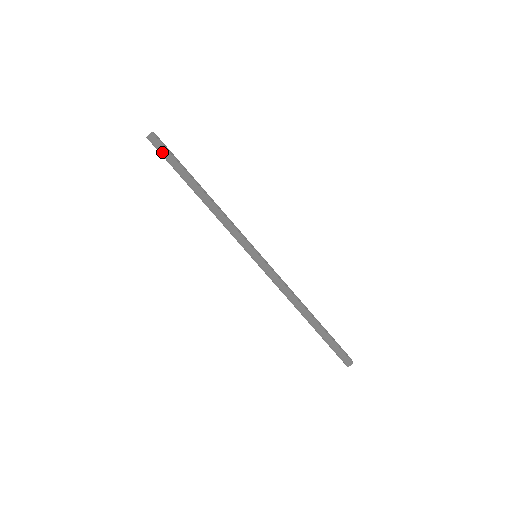
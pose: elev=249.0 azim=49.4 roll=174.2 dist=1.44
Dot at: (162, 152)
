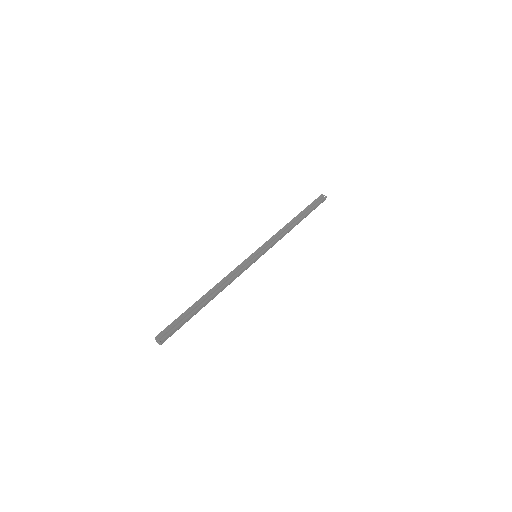
Dot at: occluded
